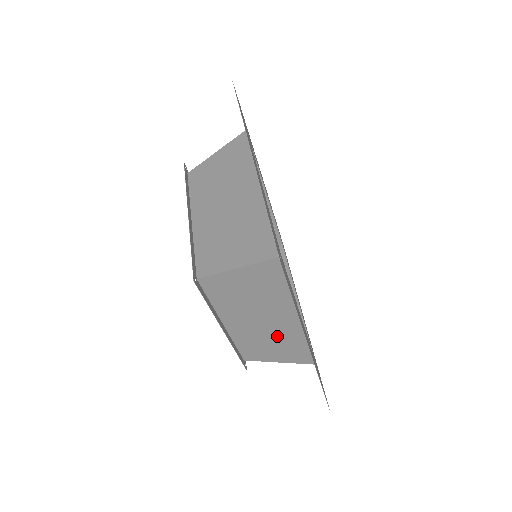
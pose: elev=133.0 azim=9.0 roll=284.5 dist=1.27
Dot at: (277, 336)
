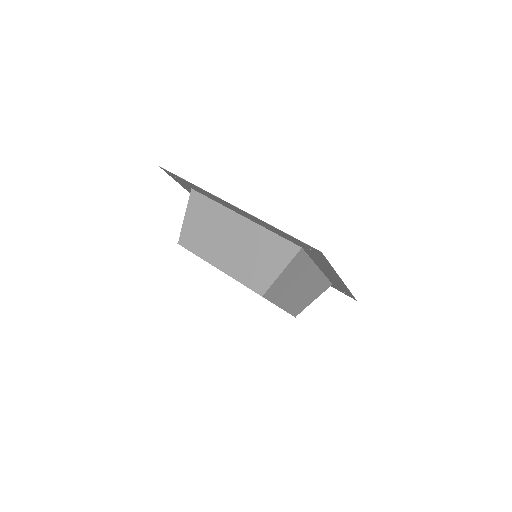
Dot at: (309, 288)
